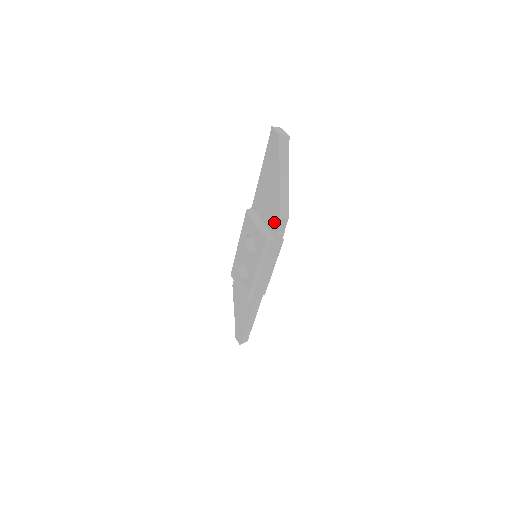
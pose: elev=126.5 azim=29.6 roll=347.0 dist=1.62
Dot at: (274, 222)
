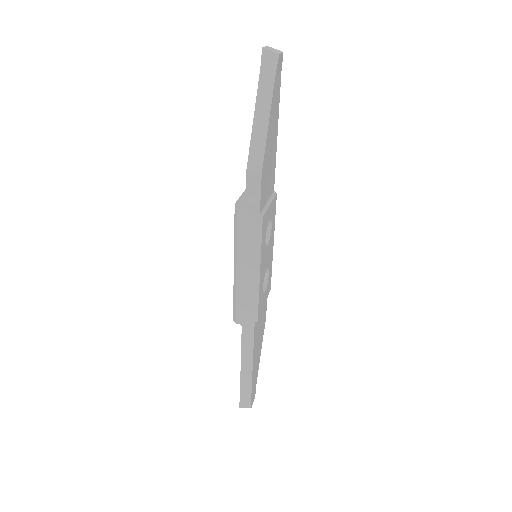
Dot at: occluded
